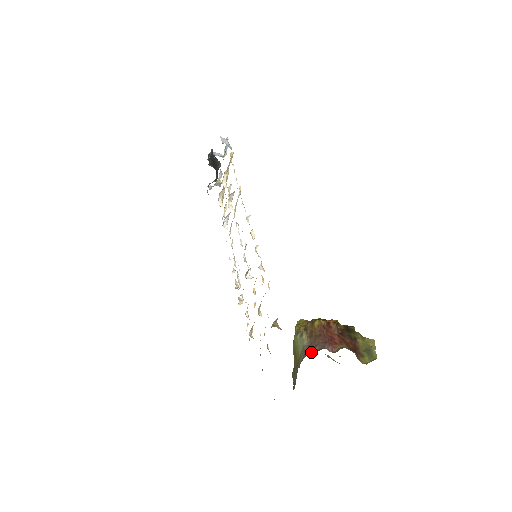
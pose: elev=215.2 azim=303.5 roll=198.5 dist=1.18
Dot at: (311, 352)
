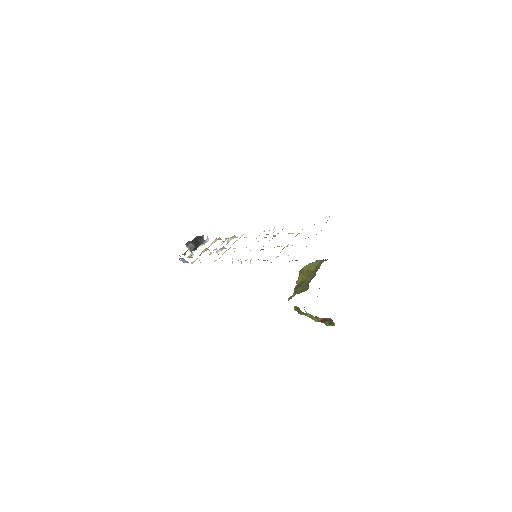
Dot at: occluded
